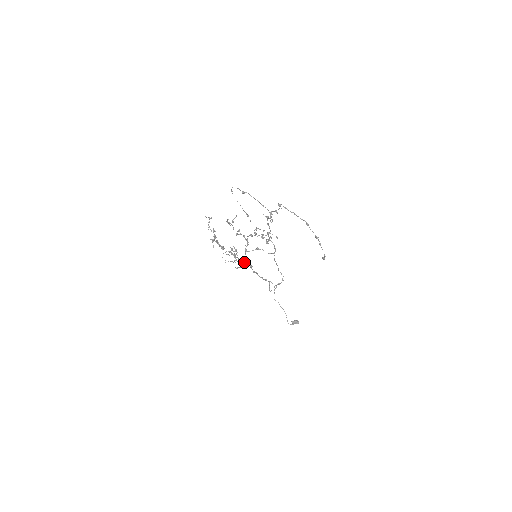
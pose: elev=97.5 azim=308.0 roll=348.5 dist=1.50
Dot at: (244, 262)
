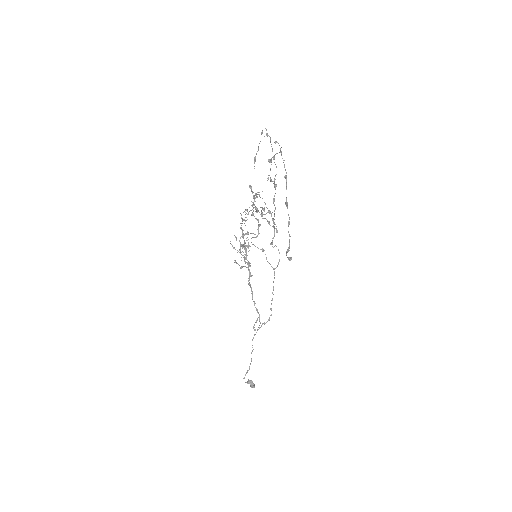
Dot at: (248, 266)
